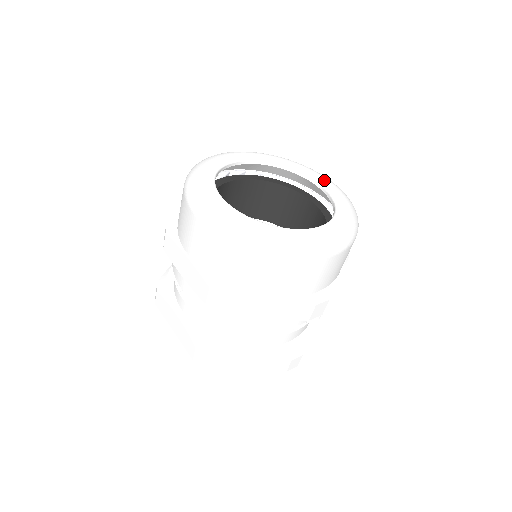
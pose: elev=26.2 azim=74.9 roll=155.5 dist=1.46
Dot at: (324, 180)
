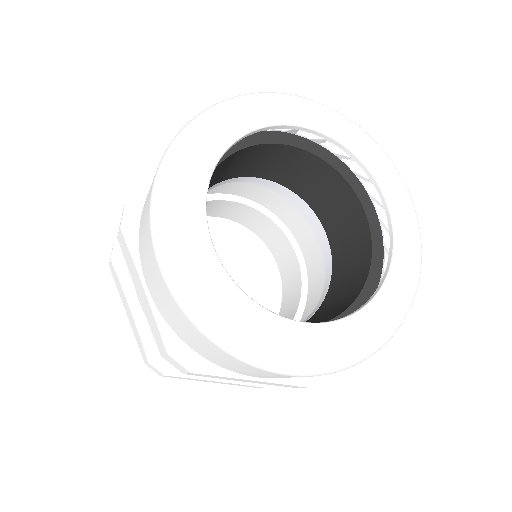
Dot at: (394, 184)
